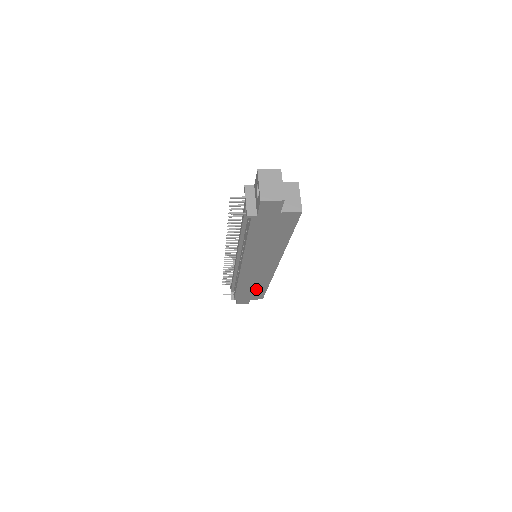
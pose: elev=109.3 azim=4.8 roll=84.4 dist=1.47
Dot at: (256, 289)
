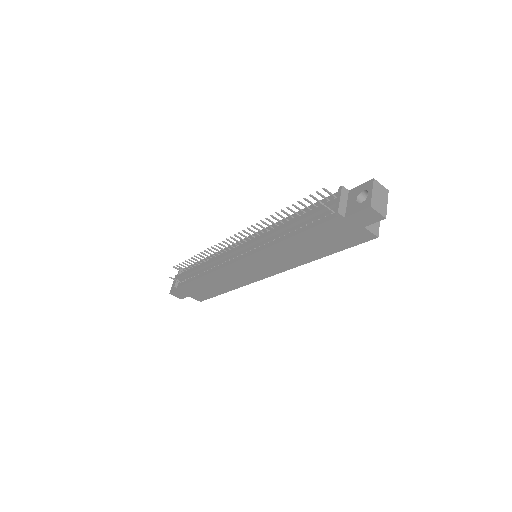
Dot at: (214, 288)
